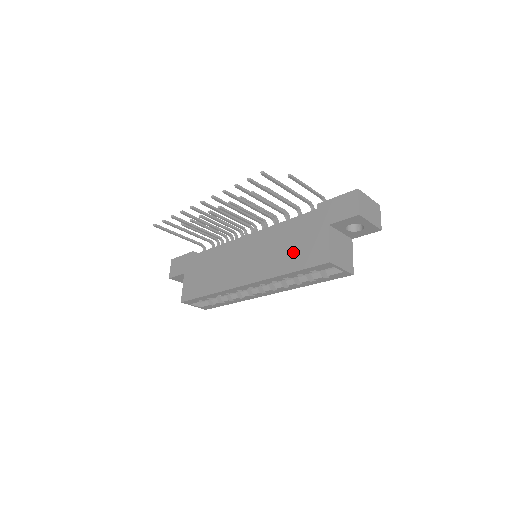
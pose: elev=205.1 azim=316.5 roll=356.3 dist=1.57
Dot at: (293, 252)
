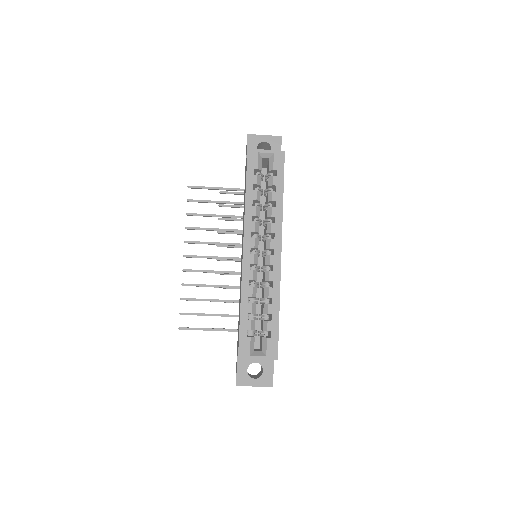
Dot at: occluded
